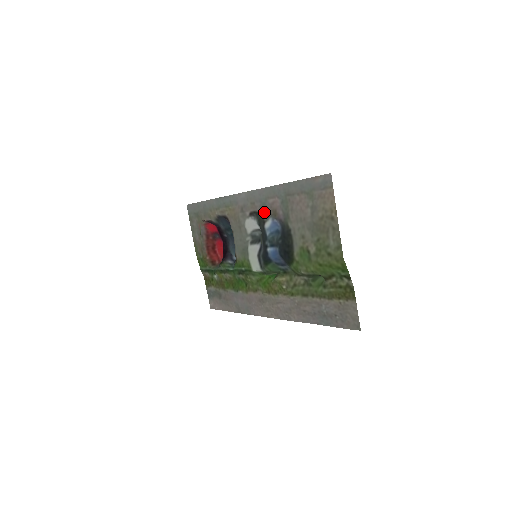
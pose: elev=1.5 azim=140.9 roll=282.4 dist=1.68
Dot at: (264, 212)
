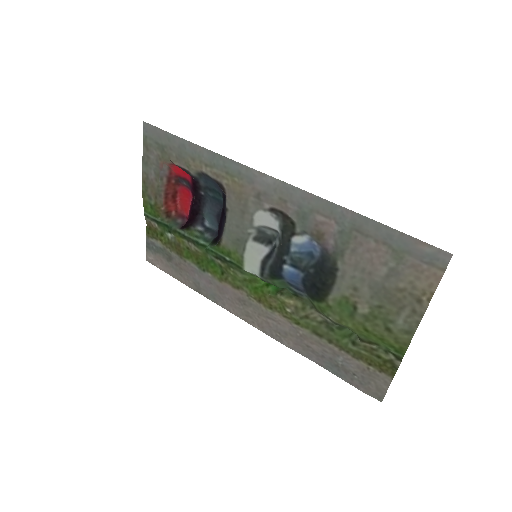
Dot at: (300, 223)
